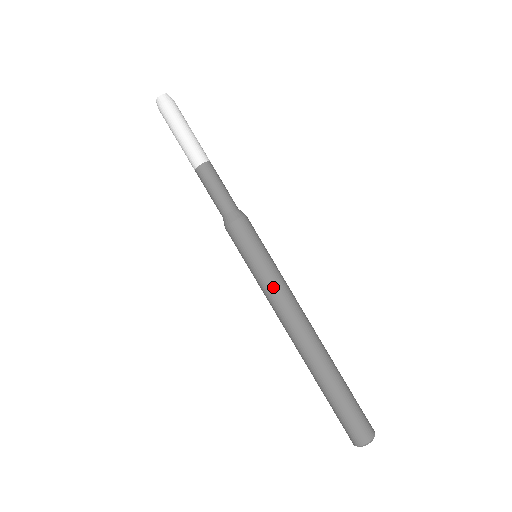
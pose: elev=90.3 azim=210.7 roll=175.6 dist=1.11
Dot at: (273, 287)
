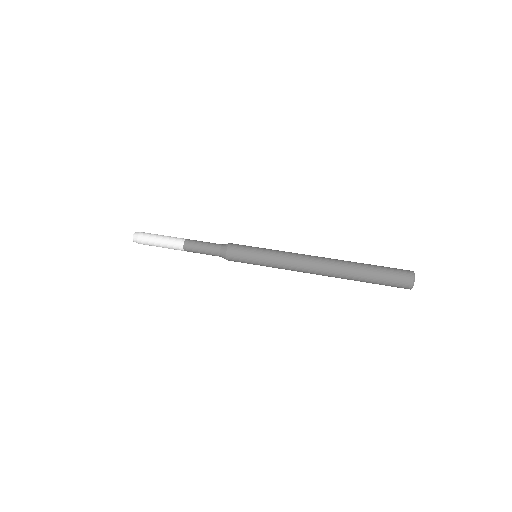
Dot at: (281, 251)
